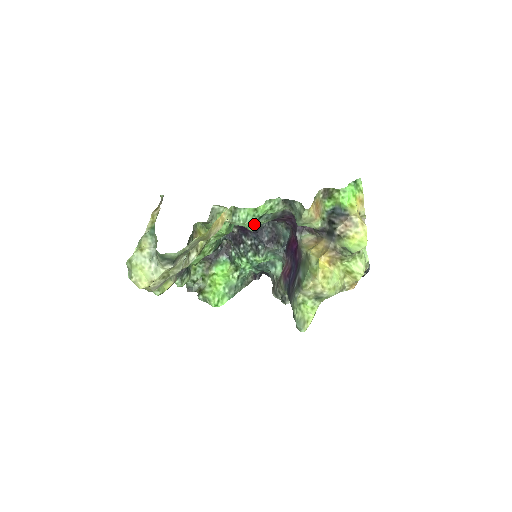
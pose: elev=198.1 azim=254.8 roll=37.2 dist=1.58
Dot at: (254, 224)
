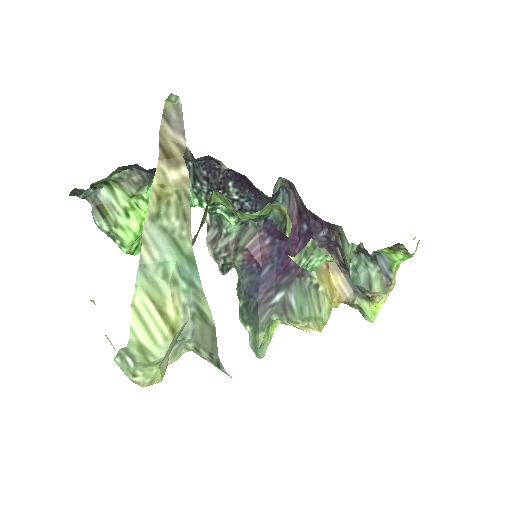
Dot at: occluded
